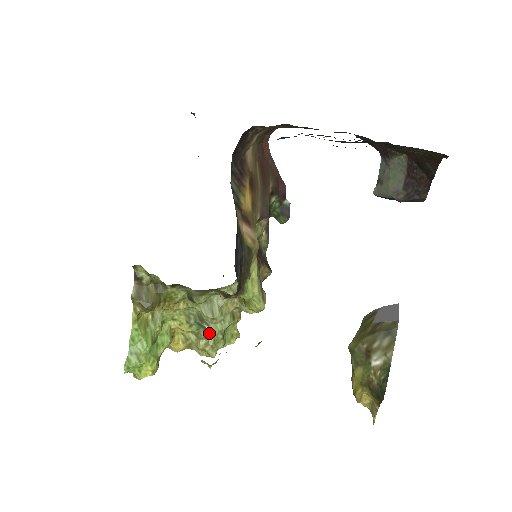
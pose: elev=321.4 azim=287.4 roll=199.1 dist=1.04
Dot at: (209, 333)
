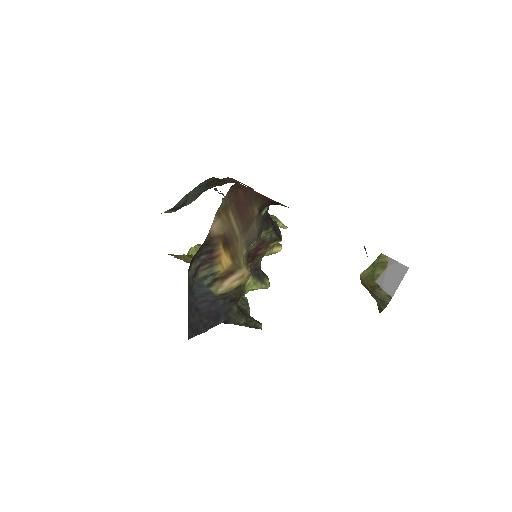
Dot at: occluded
